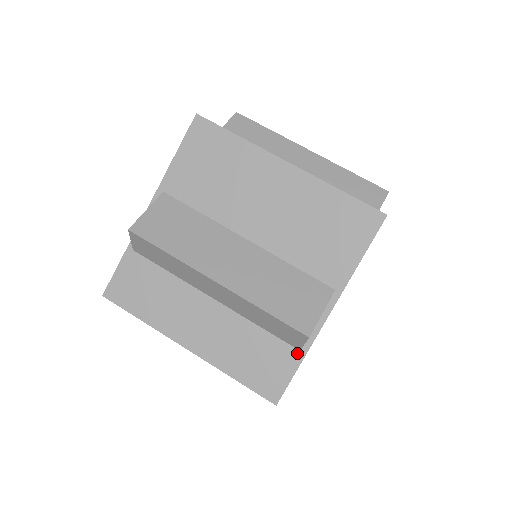
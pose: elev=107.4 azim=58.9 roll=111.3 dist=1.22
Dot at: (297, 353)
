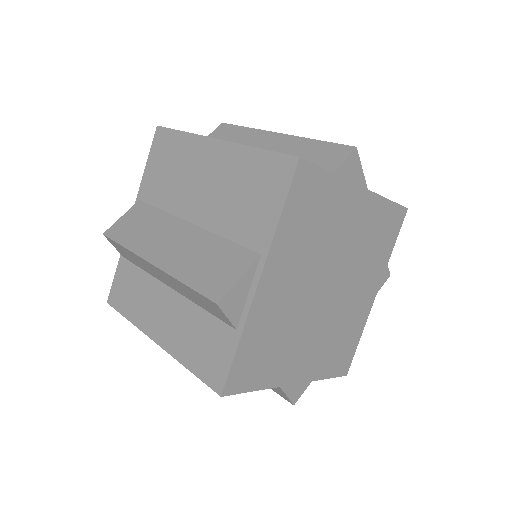
Dot at: occluded
